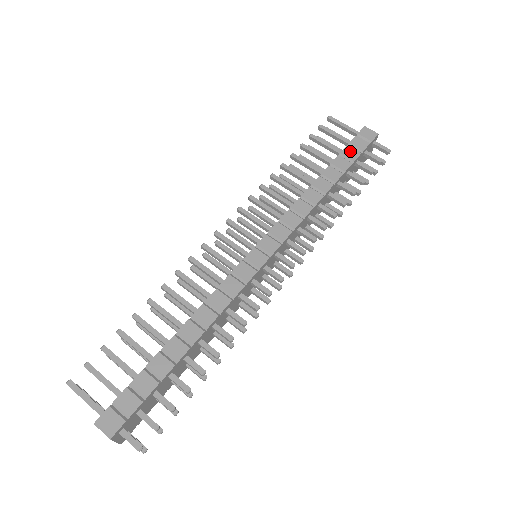
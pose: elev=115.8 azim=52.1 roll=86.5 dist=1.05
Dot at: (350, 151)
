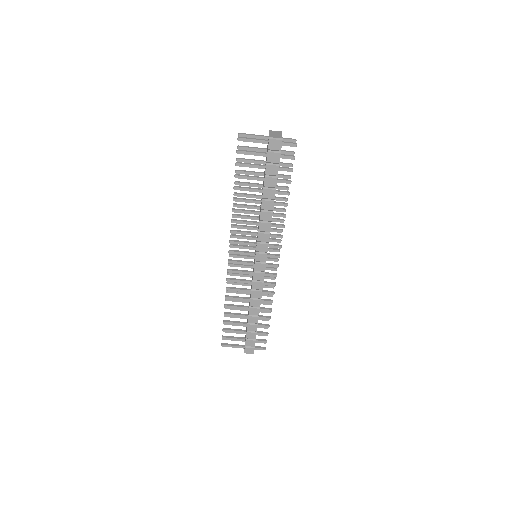
Dot at: (271, 169)
